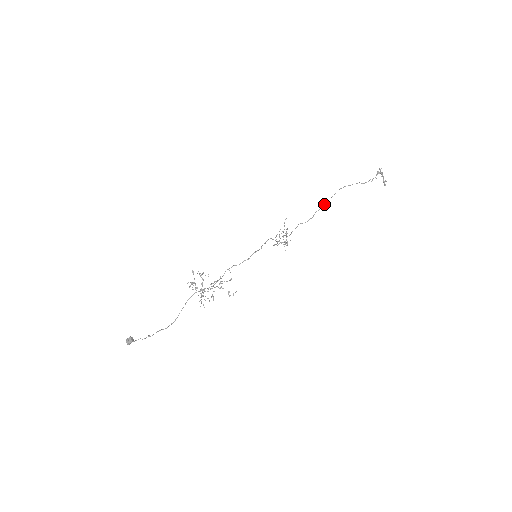
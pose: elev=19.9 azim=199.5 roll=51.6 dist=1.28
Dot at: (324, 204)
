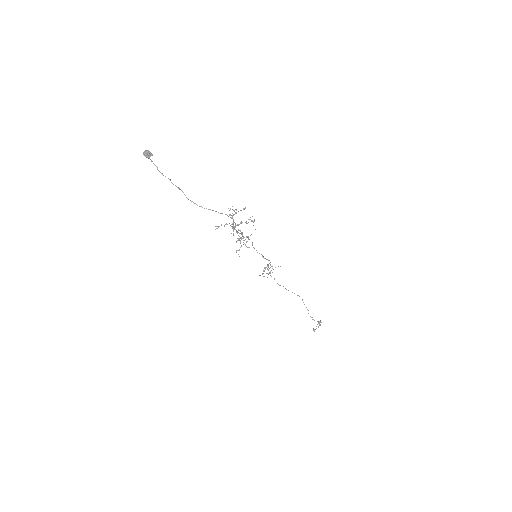
Dot at: occluded
